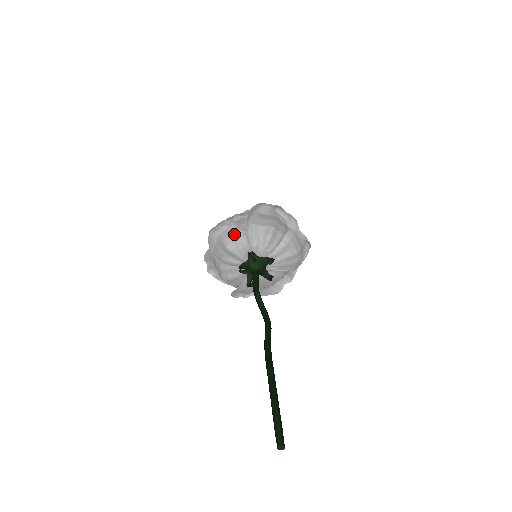
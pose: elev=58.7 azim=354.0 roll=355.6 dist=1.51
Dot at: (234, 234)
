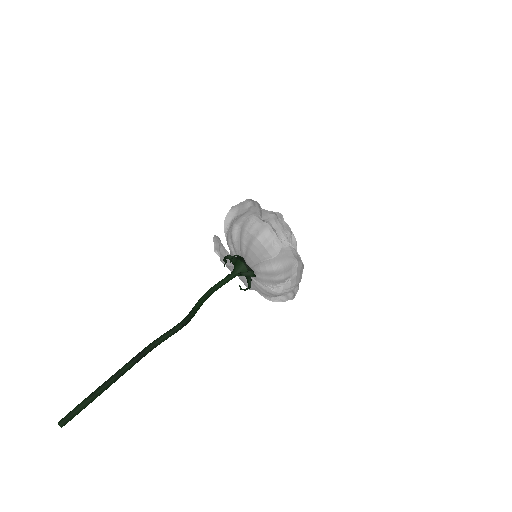
Dot at: (220, 246)
